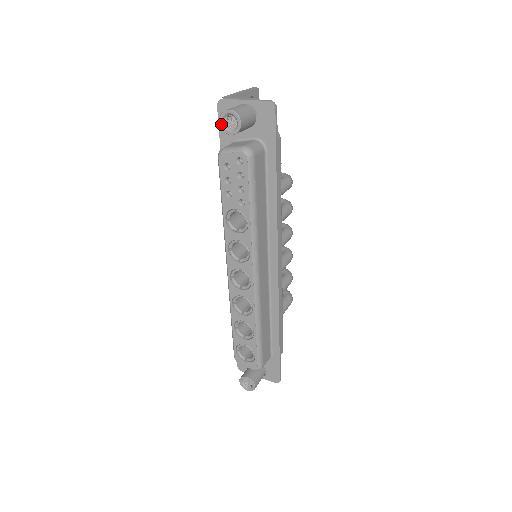
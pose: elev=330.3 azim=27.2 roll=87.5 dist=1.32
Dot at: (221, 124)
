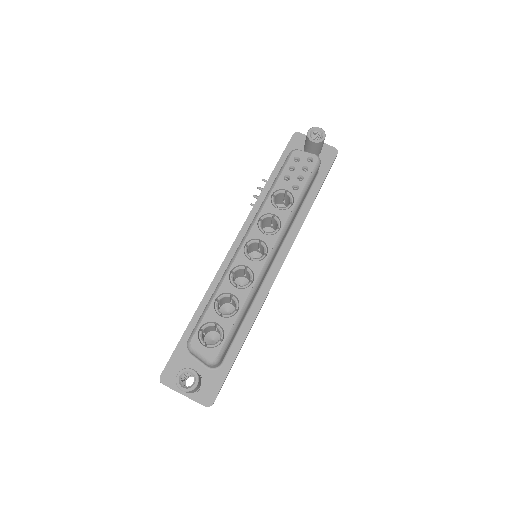
Dot at: (309, 133)
